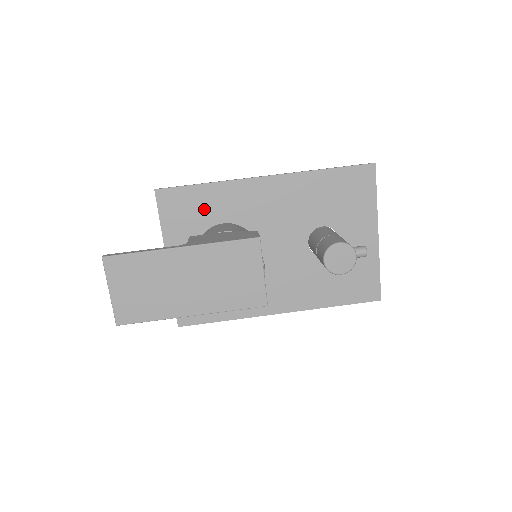
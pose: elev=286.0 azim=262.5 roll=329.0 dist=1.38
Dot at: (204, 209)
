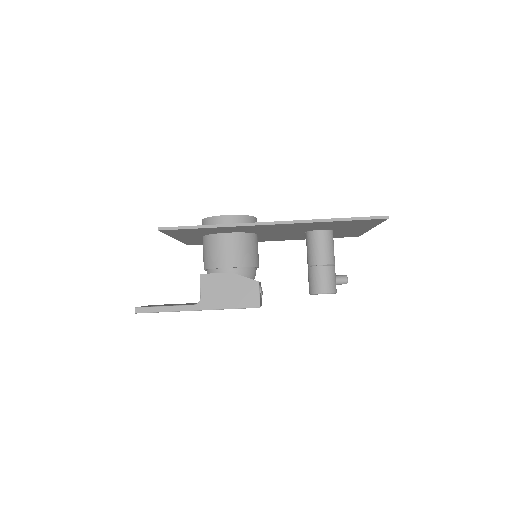
Dot at: (209, 231)
